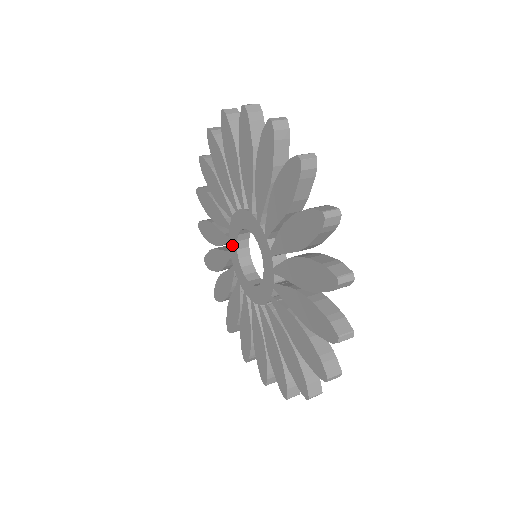
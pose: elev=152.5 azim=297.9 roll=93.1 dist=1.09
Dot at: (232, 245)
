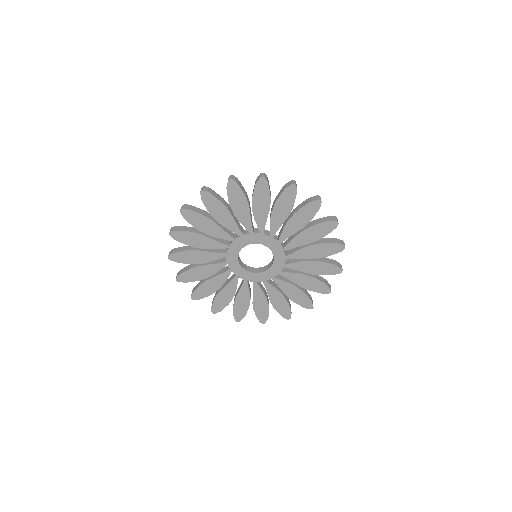
Dot at: (232, 264)
